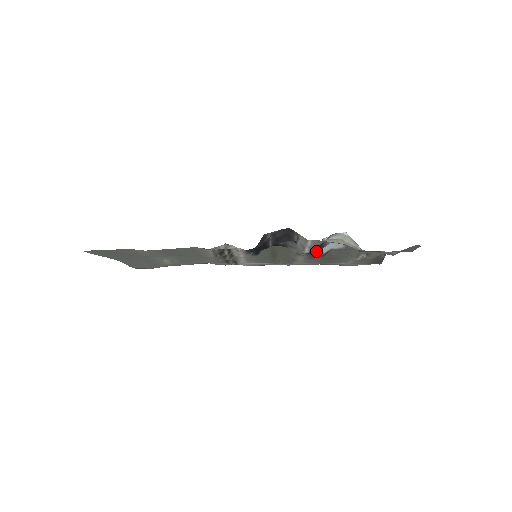
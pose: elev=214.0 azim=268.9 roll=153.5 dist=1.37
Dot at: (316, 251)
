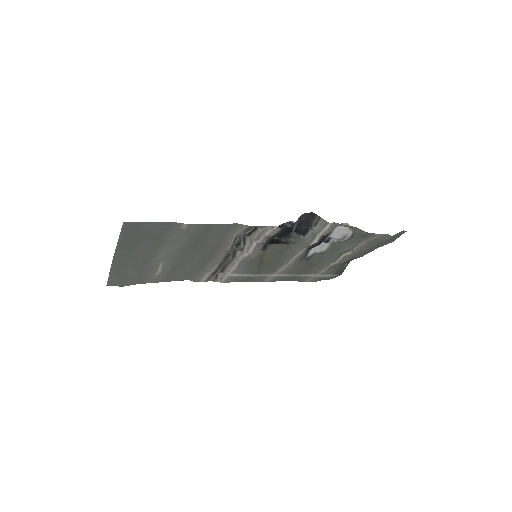
Dot at: (320, 243)
